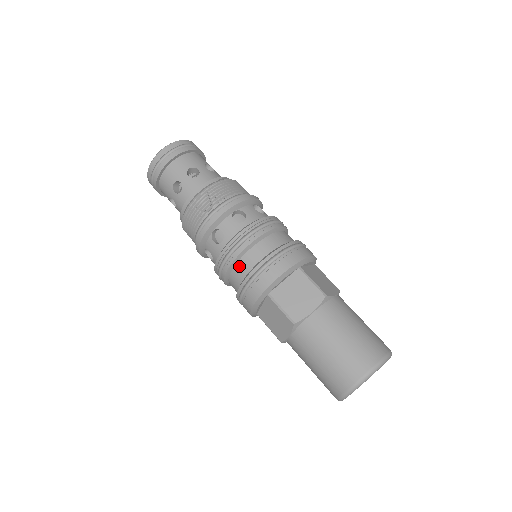
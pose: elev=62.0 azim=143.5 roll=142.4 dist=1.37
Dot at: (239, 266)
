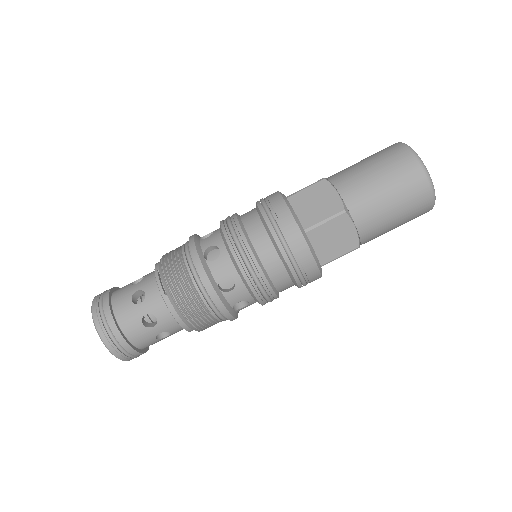
Dot at: (281, 289)
